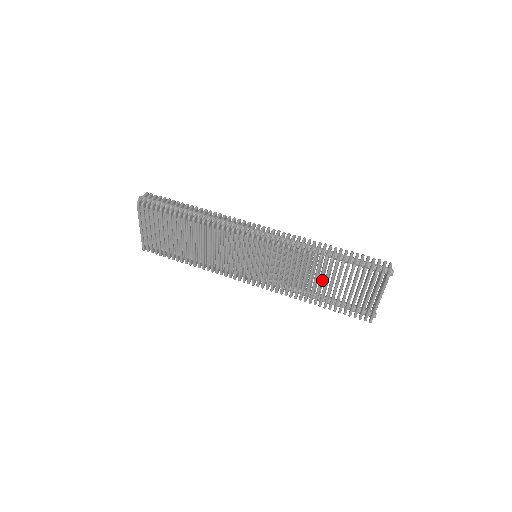
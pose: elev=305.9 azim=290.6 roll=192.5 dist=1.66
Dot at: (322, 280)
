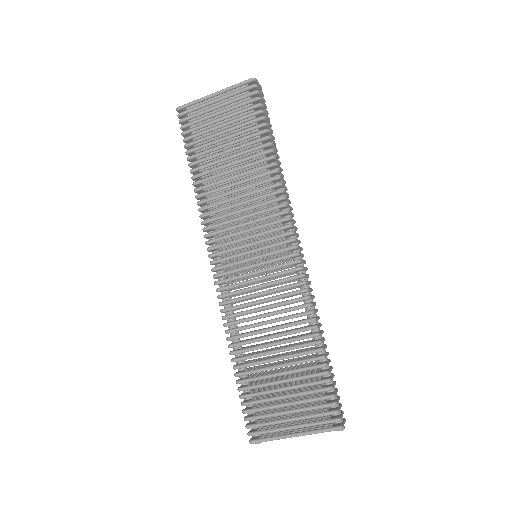
Dot at: occluded
